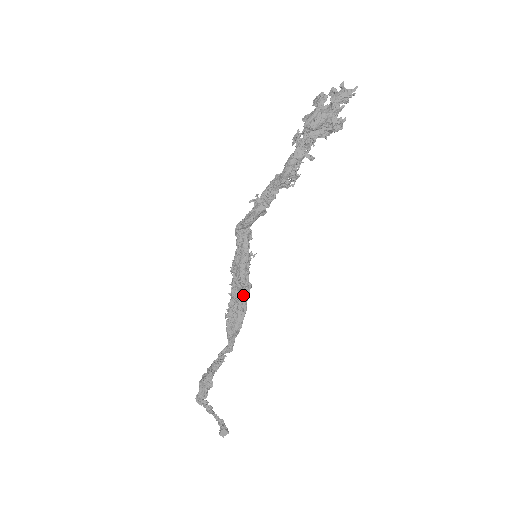
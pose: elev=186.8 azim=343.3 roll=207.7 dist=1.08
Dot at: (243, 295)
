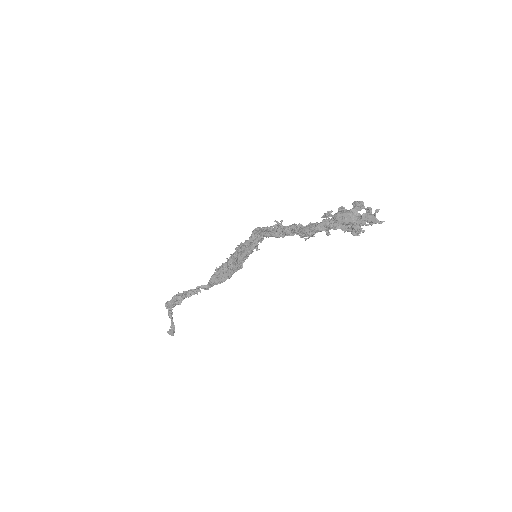
Dot at: (234, 269)
